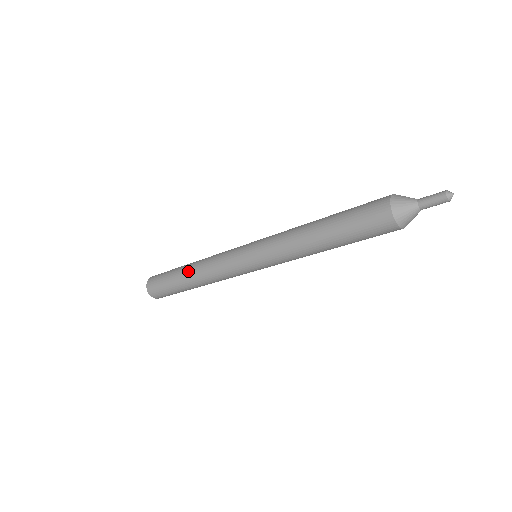
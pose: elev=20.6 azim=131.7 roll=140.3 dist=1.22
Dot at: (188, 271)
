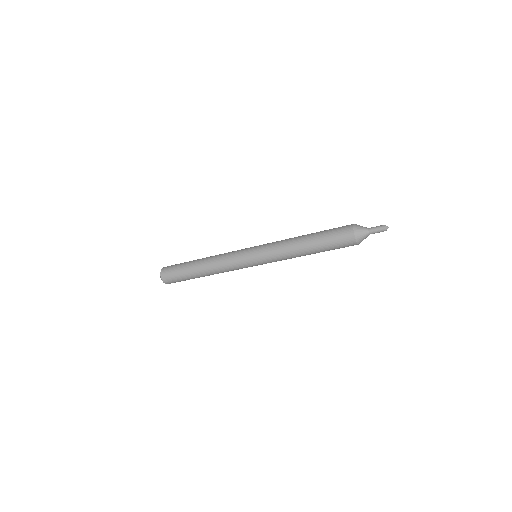
Dot at: (202, 259)
